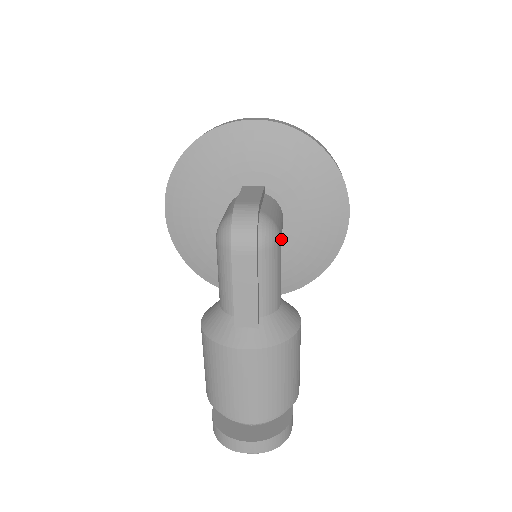
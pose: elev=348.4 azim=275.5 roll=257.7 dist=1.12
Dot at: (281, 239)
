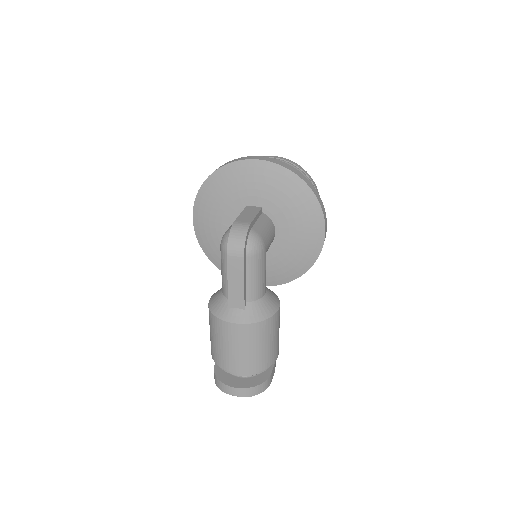
Dot at: (273, 246)
